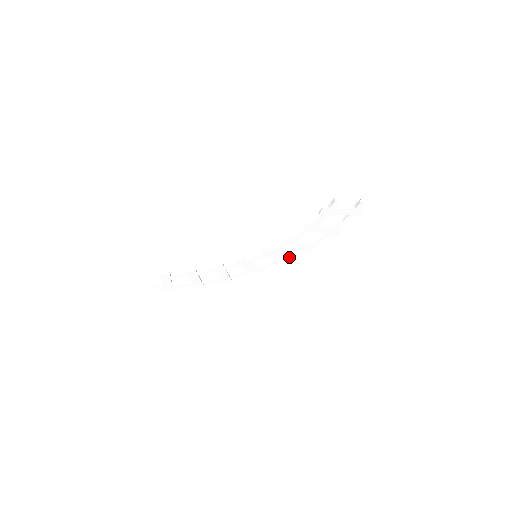
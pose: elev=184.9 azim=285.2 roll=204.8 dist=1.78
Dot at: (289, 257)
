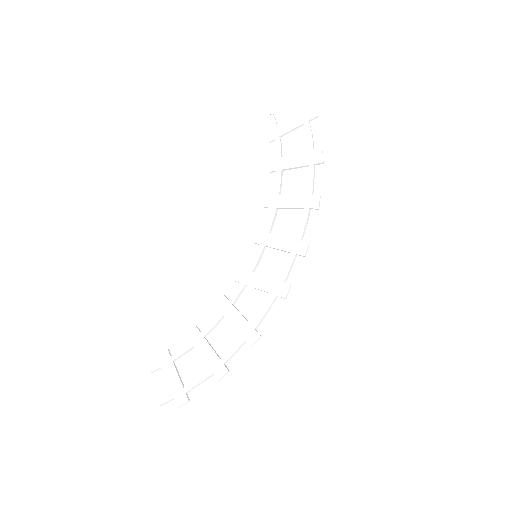
Dot at: (301, 234)
